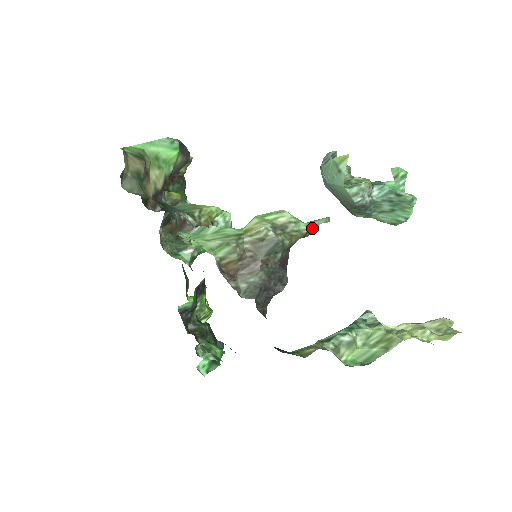
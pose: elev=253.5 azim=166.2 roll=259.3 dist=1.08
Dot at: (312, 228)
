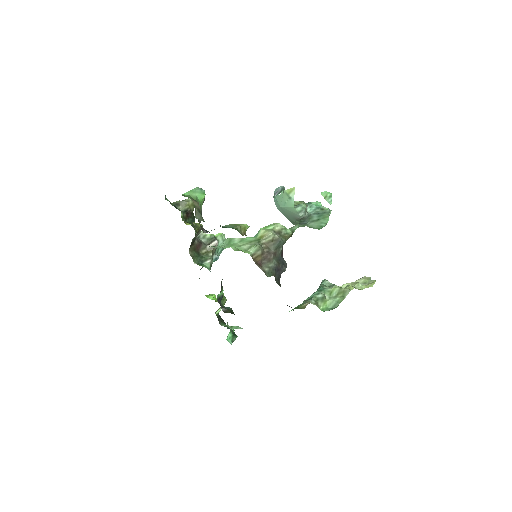
Dot at: (293, 231)
